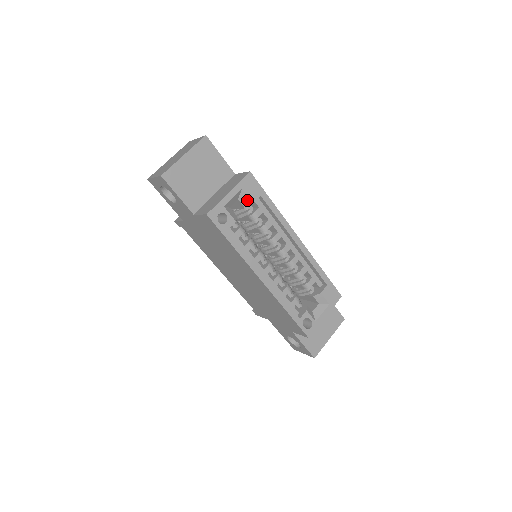
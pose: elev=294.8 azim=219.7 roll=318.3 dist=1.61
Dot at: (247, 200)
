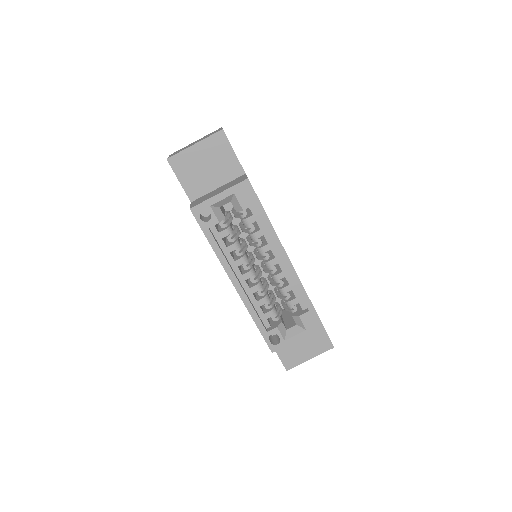
Dot at: (238, 205)
